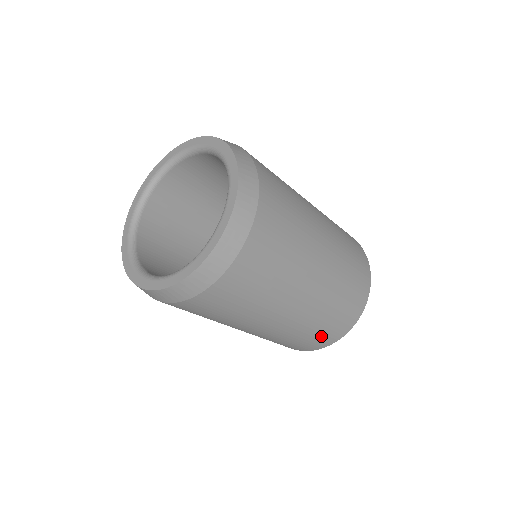
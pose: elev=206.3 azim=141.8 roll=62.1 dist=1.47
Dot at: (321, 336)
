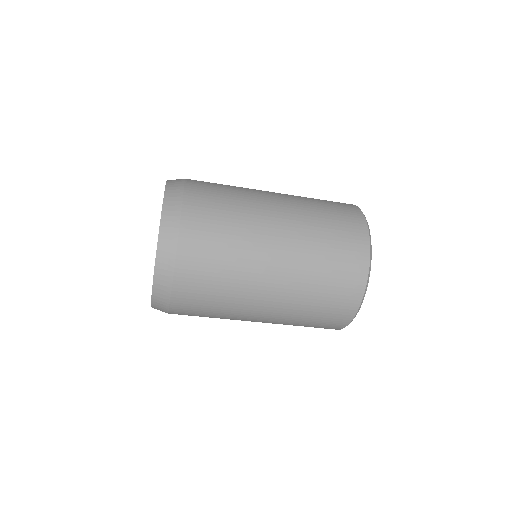
Dot at: (321, 324)
